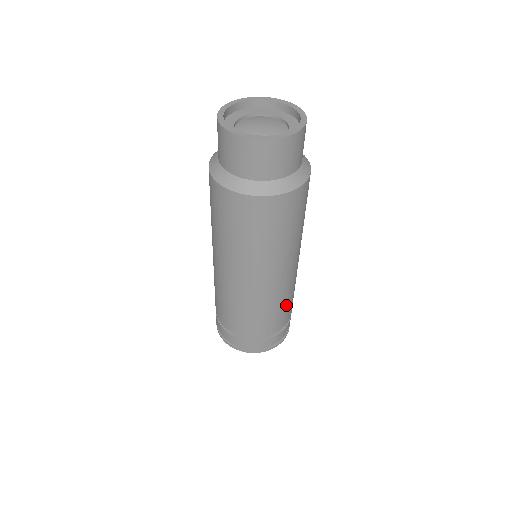
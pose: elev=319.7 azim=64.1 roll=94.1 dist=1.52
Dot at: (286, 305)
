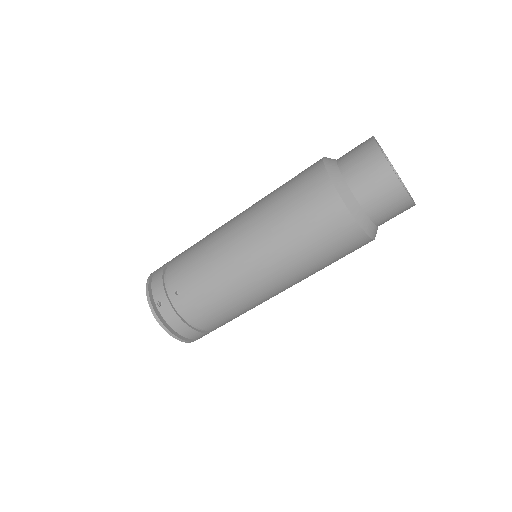
Dot at: occluded
